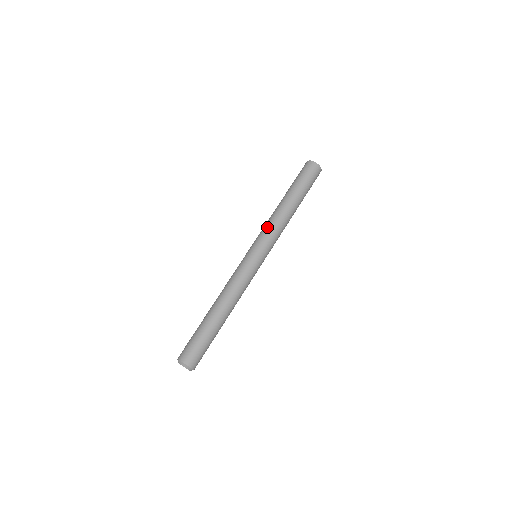
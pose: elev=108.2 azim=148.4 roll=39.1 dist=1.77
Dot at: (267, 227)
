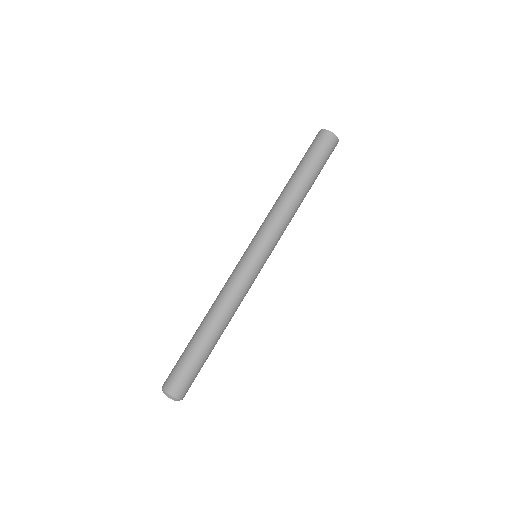
Dot at: (274, 222)
